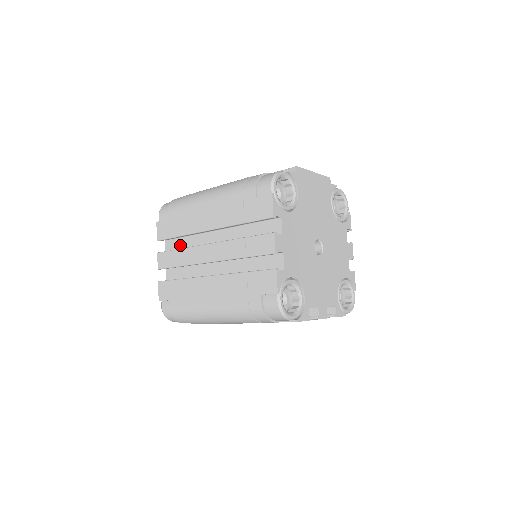
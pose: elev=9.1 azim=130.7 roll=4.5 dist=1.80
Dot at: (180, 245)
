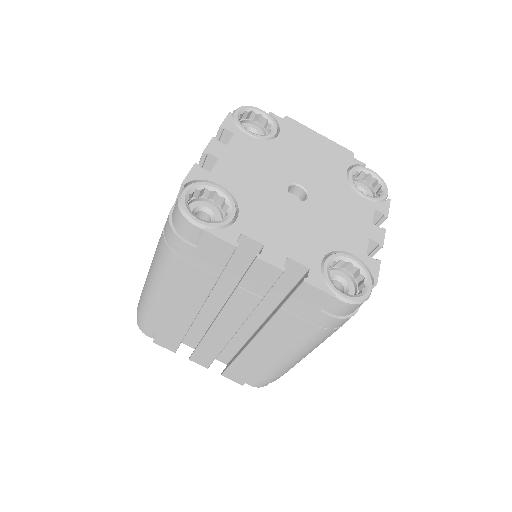
Dot at: occluded
